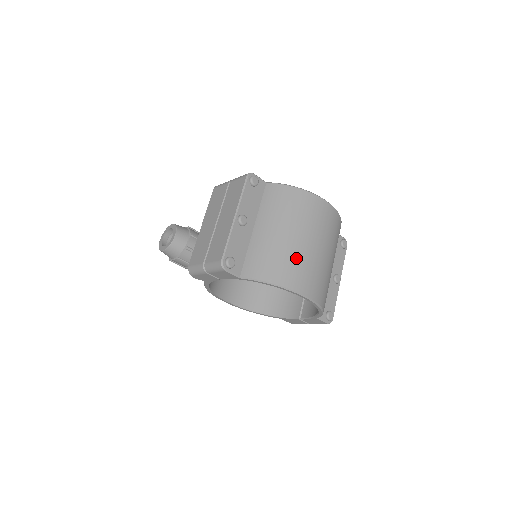
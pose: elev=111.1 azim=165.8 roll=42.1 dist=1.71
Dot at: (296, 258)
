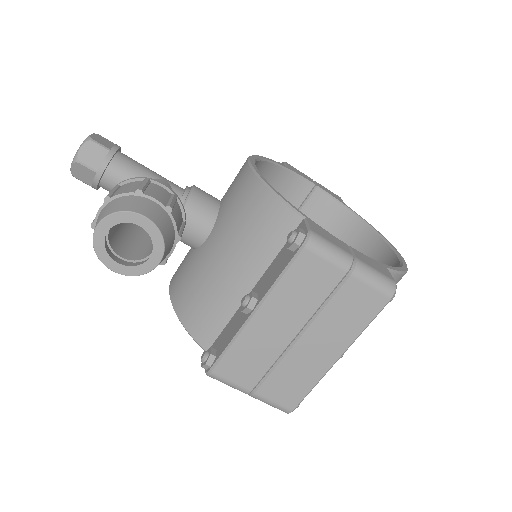
Dot at: occluded
